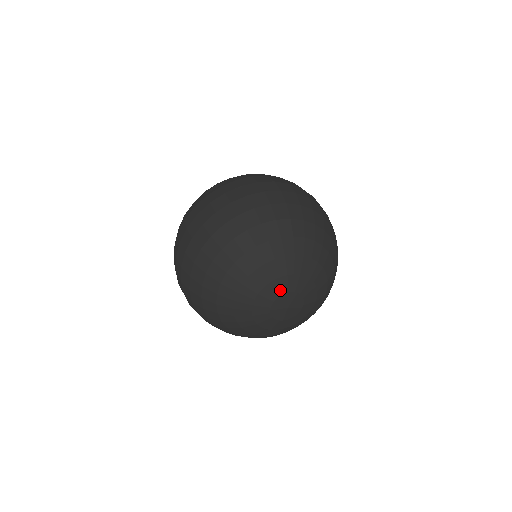
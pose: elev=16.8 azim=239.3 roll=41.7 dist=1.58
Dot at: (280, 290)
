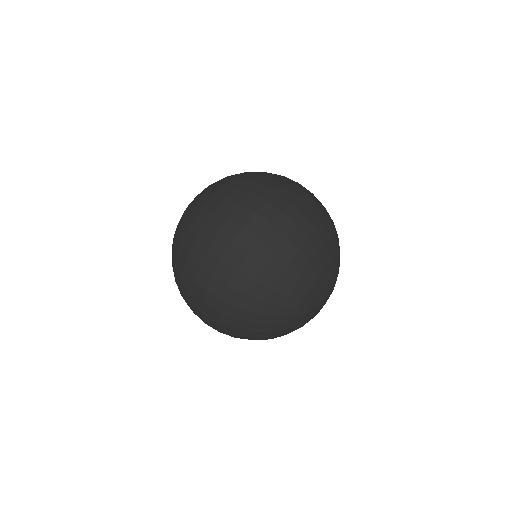
Dot at: (324, 296)
